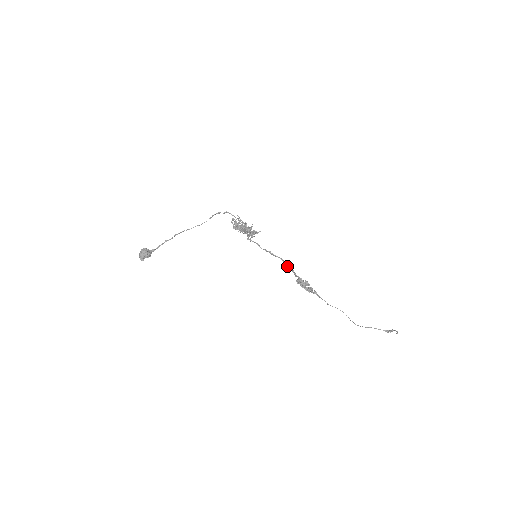
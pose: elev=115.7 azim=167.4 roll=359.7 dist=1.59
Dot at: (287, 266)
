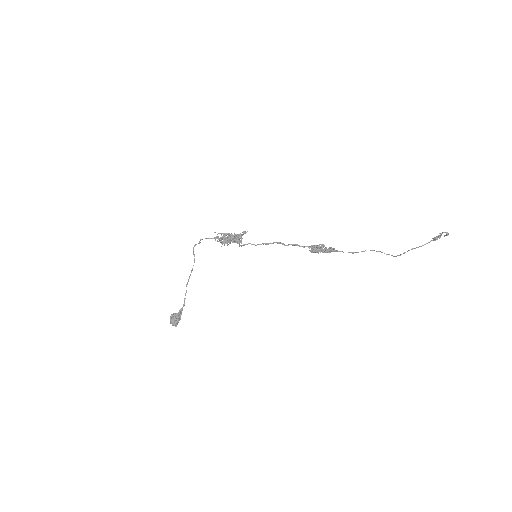
Dot at: (287, 245)
